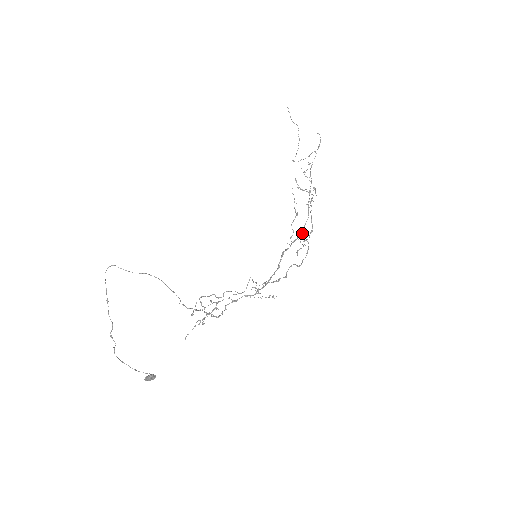
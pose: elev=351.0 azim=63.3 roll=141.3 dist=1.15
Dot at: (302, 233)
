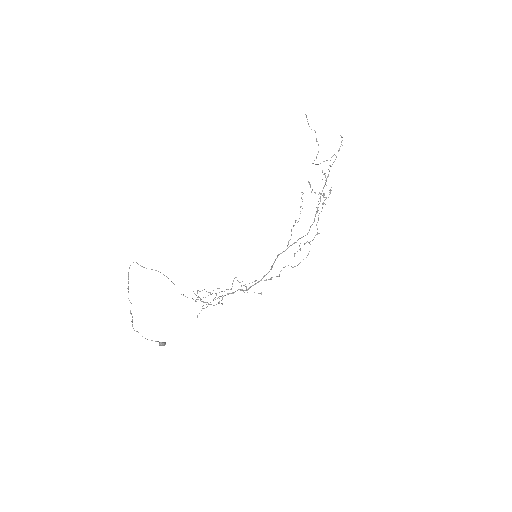
Dot at: (303, 236)
